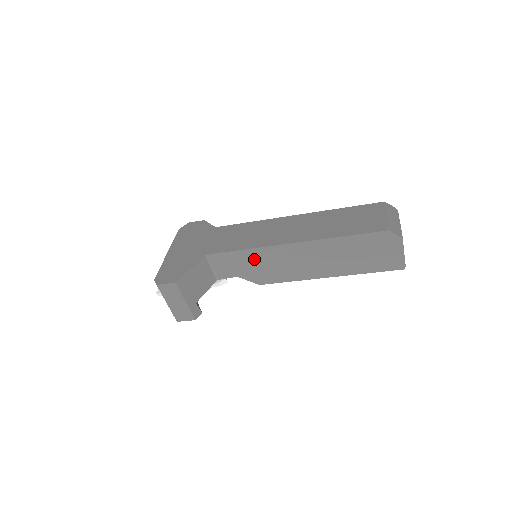
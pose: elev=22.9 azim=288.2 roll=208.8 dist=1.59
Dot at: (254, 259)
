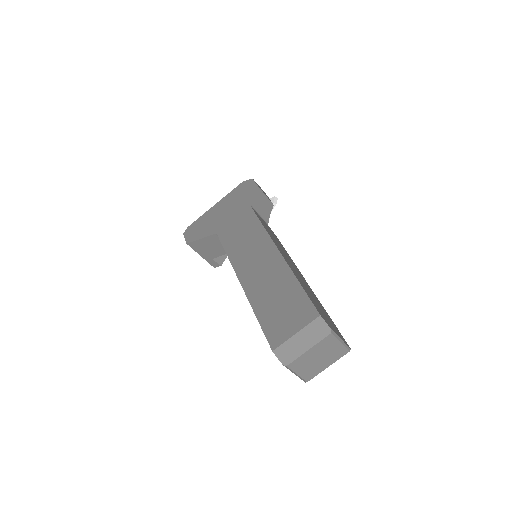
Dot at: occluded
